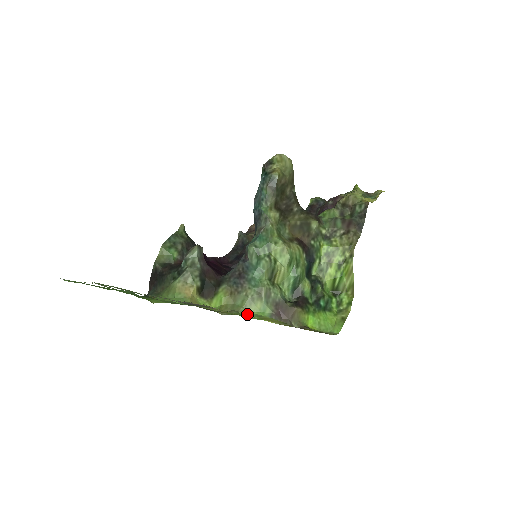
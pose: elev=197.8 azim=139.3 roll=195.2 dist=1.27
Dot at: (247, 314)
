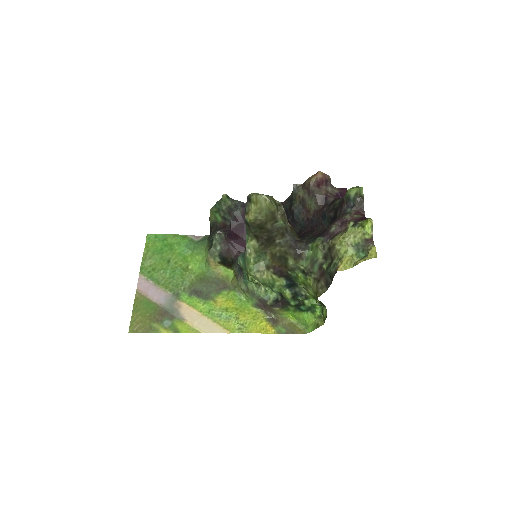
Dot at: (218, 315)
